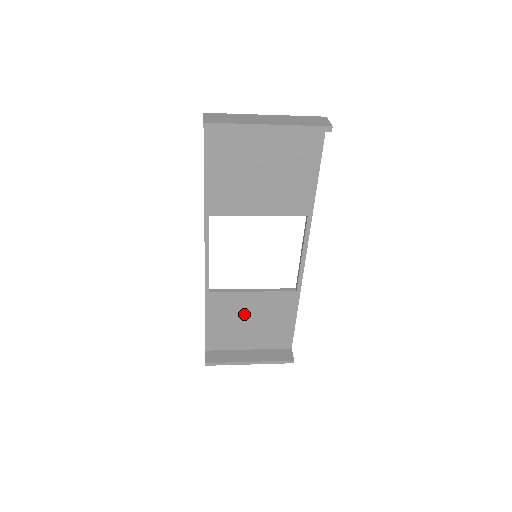
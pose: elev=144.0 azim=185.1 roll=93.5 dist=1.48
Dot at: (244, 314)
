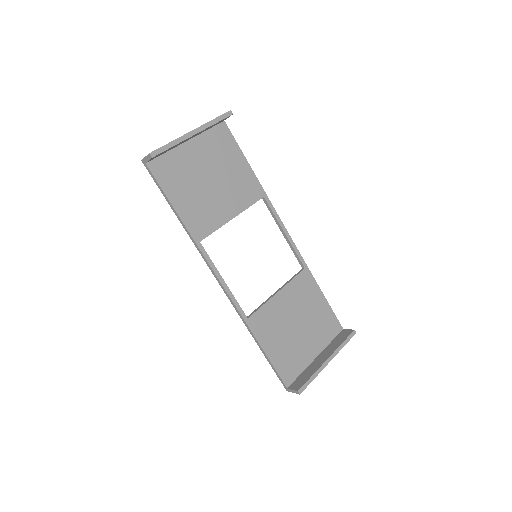
Dot at: (287, 321)
